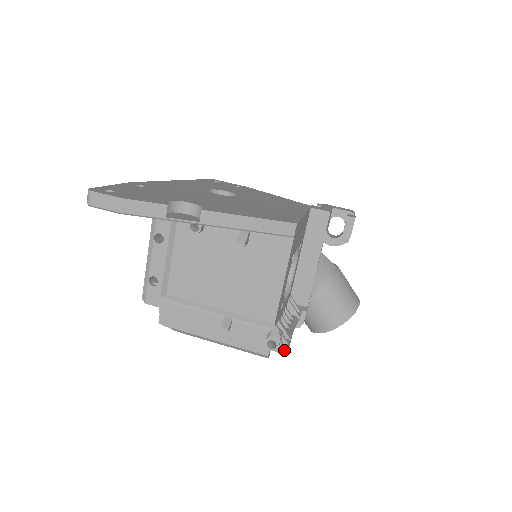
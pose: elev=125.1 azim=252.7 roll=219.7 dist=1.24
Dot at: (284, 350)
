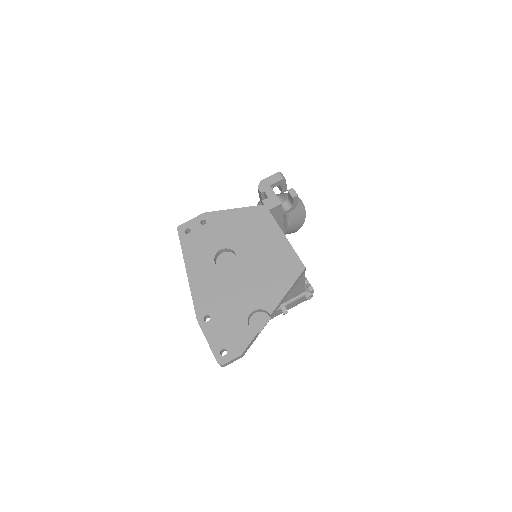
Dot at: occluded
